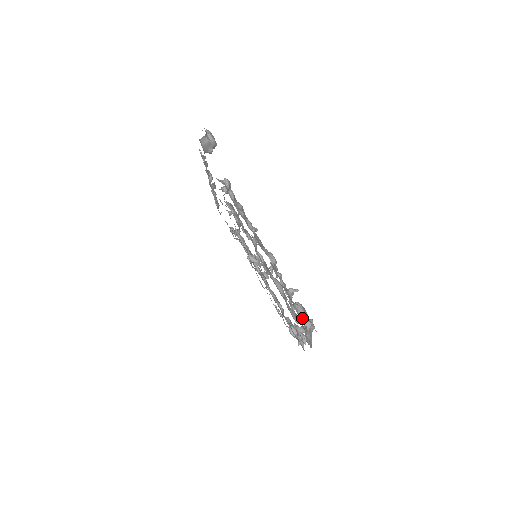
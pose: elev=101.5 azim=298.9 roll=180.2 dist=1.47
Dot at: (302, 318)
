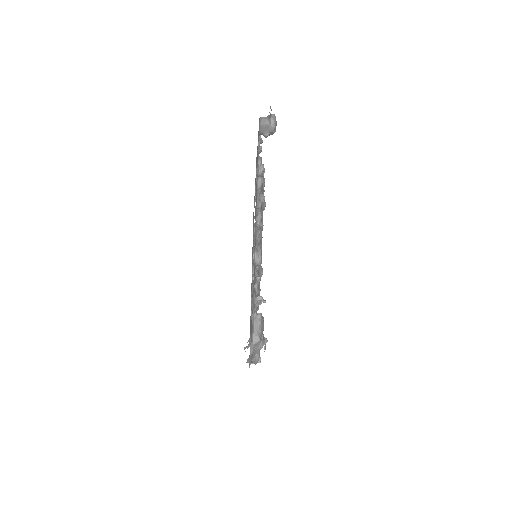
Dot at: (255, 329)
